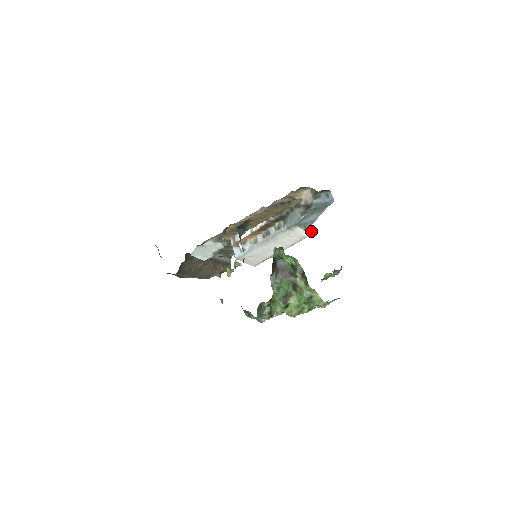
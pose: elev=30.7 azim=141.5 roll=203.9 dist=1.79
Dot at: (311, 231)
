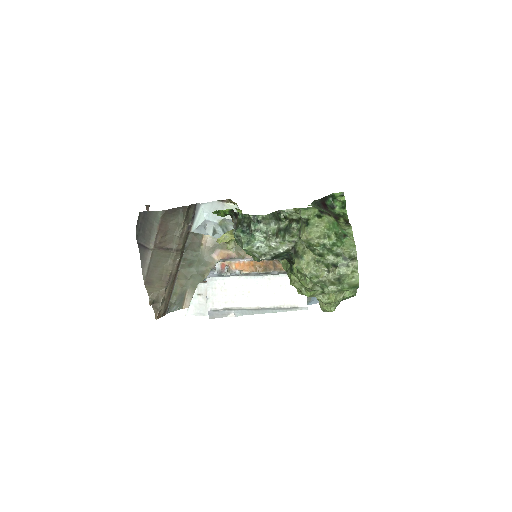
Dot at: (307, 305)
